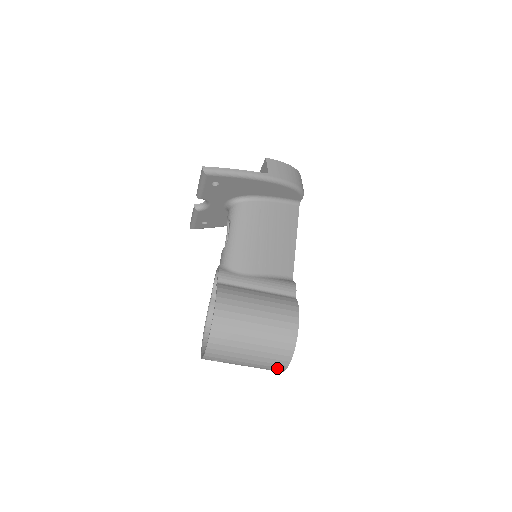
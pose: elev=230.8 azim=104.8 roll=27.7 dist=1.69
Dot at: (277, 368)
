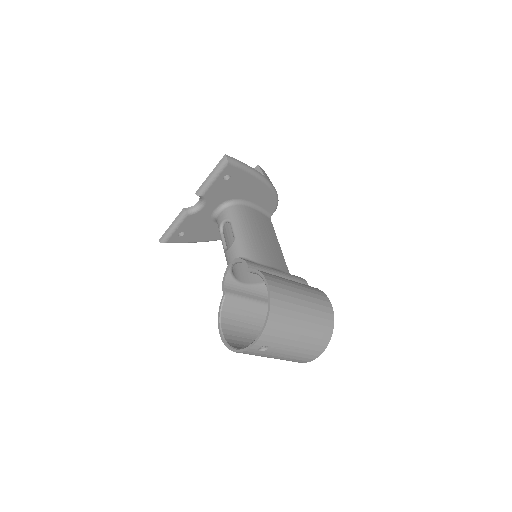
Dot at: (315, 352)
